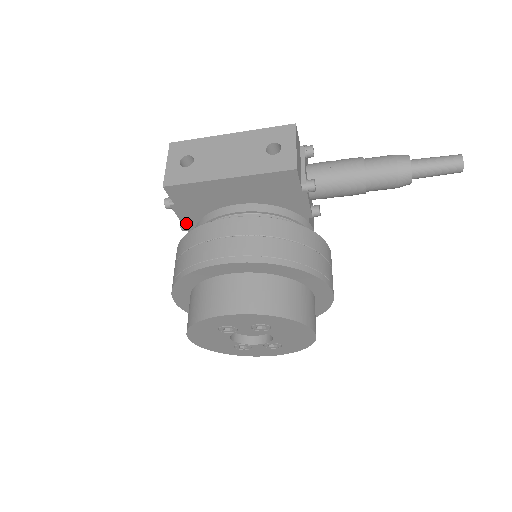
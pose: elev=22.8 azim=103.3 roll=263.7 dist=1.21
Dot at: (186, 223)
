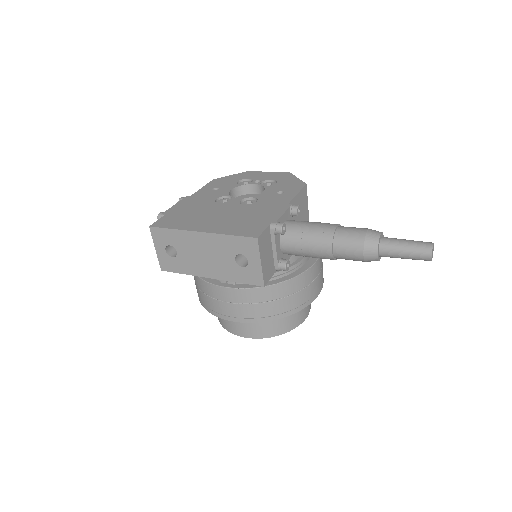
Dot at: occluded
